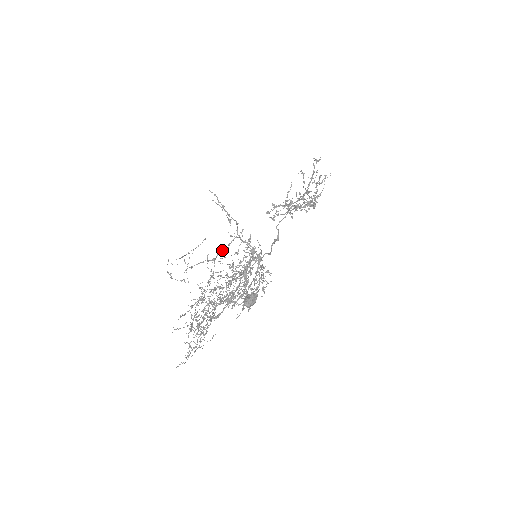
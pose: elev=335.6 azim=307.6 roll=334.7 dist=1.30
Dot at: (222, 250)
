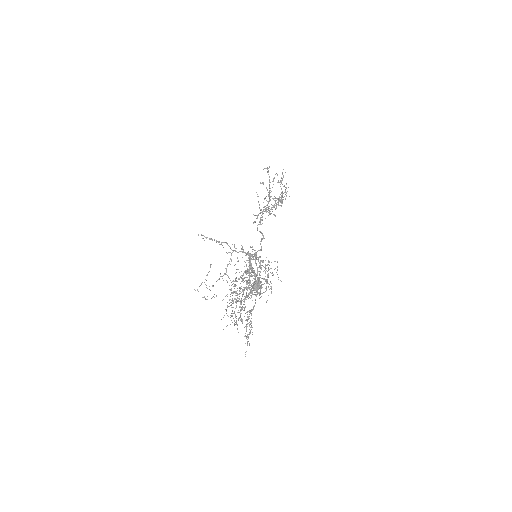
Dot at: occluded
